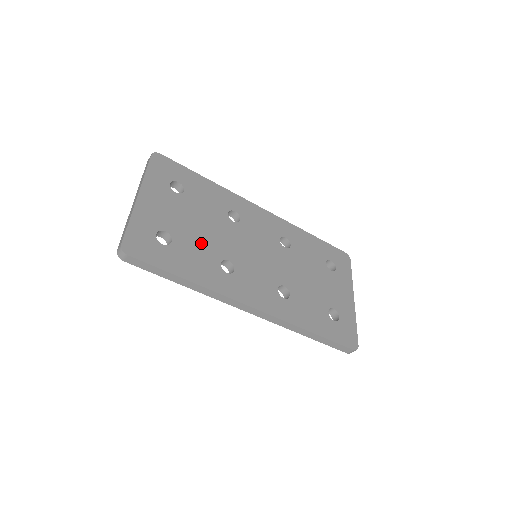
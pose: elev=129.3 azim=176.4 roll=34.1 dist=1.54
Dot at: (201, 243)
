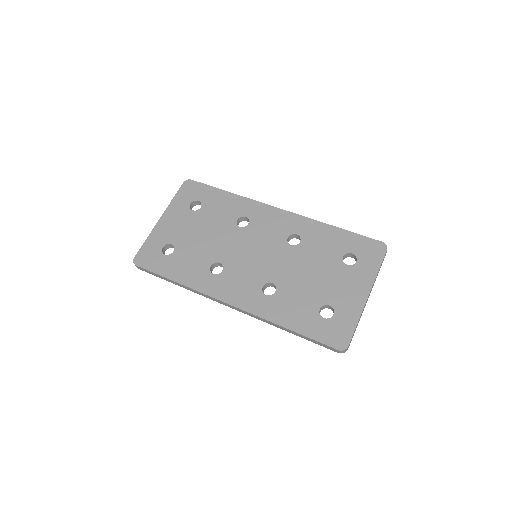
Dot at: (199, 250)
